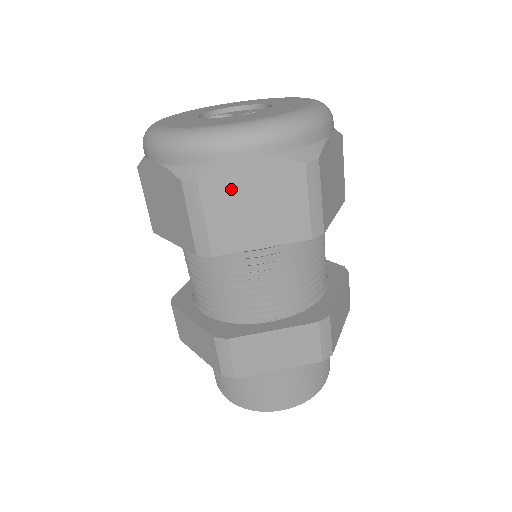
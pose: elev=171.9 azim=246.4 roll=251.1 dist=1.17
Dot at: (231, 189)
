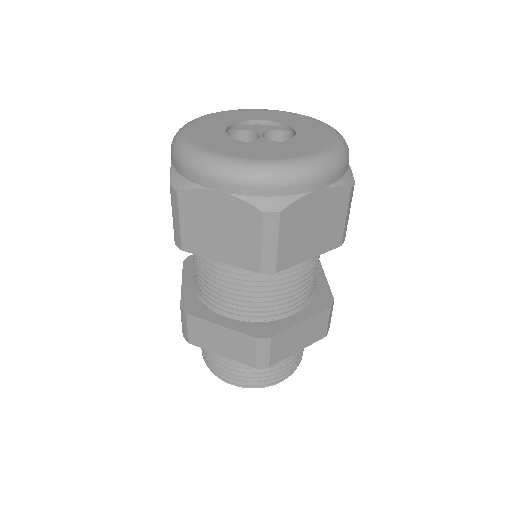
Dot at: (301, 215)
